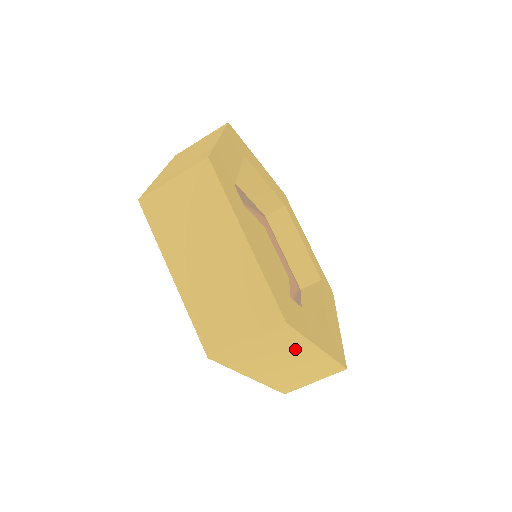
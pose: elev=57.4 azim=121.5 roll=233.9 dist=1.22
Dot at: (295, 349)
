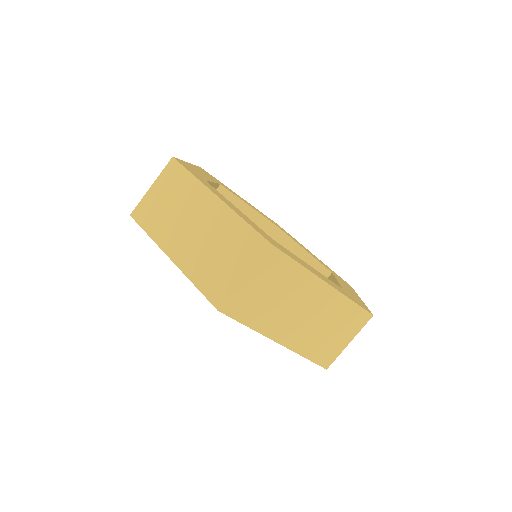
Dot at: (194, 198)
